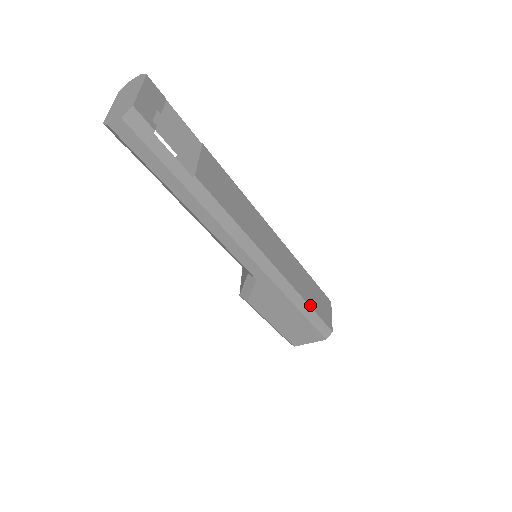
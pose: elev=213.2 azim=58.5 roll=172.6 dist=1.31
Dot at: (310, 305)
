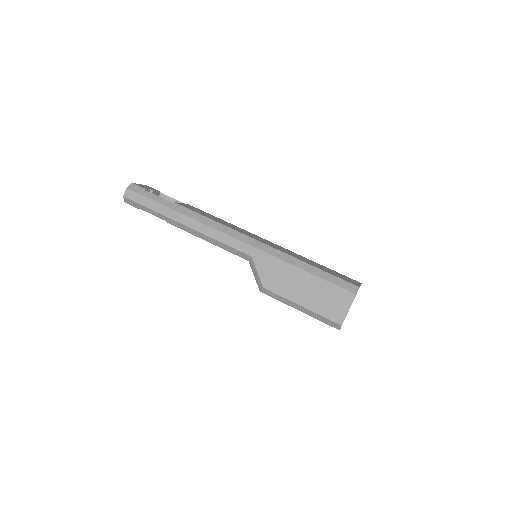
Dot at: (315, 267)
